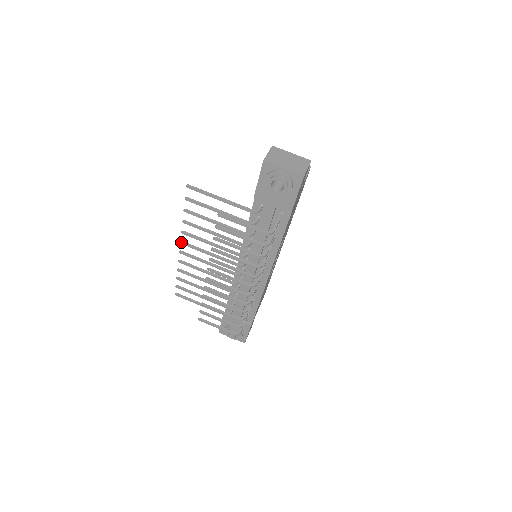
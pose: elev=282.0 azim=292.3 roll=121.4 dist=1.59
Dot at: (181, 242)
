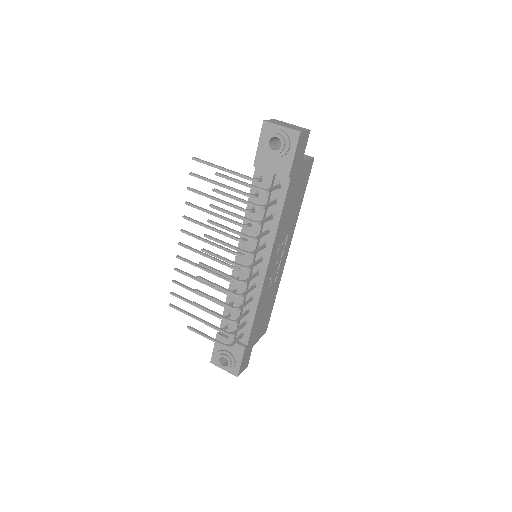
Dot at: (181, 230)
